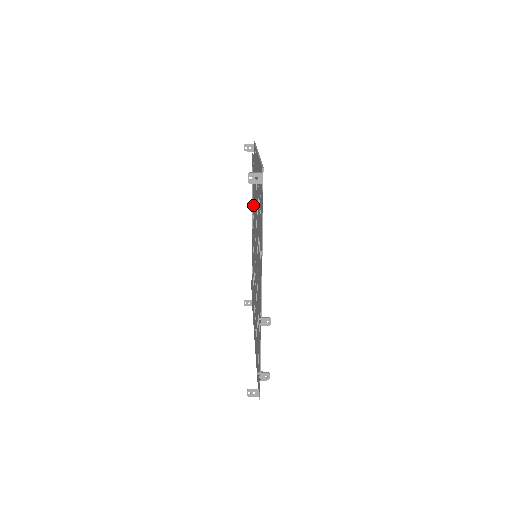
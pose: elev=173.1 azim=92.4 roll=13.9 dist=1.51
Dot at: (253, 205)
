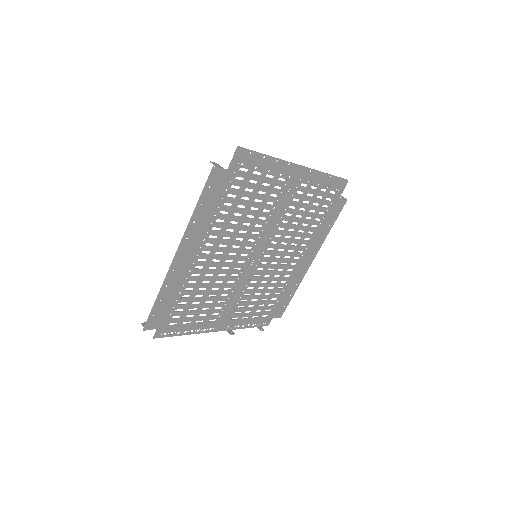
Dot at: (263, 190)
